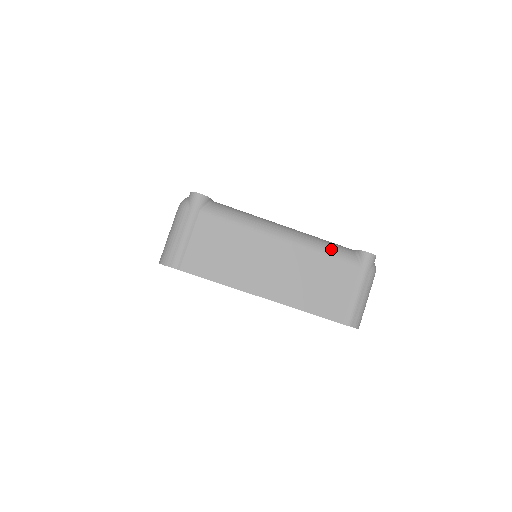
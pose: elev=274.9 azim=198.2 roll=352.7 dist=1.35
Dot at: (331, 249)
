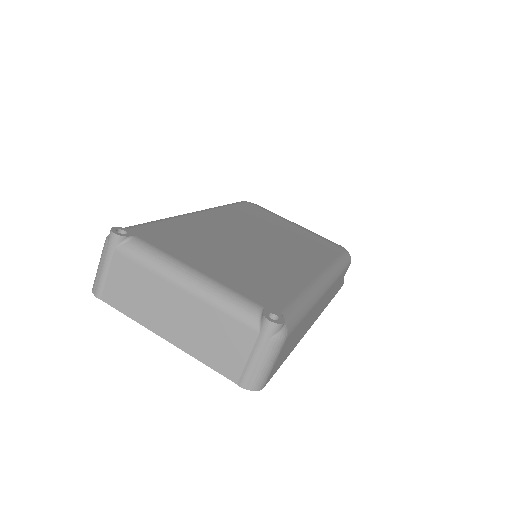
Dot at: (231, 307)
